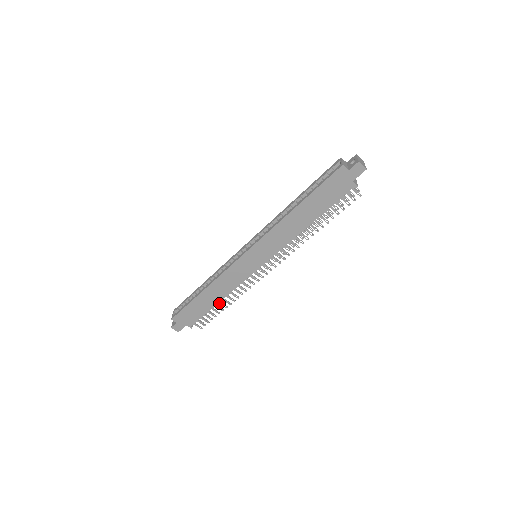
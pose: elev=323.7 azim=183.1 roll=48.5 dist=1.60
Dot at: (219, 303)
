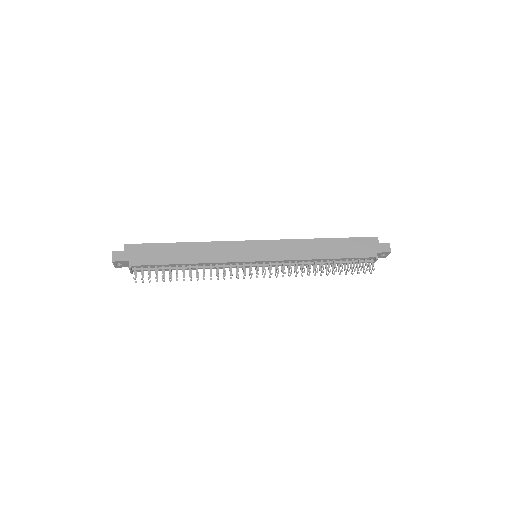
Dot at: (182, 267)
